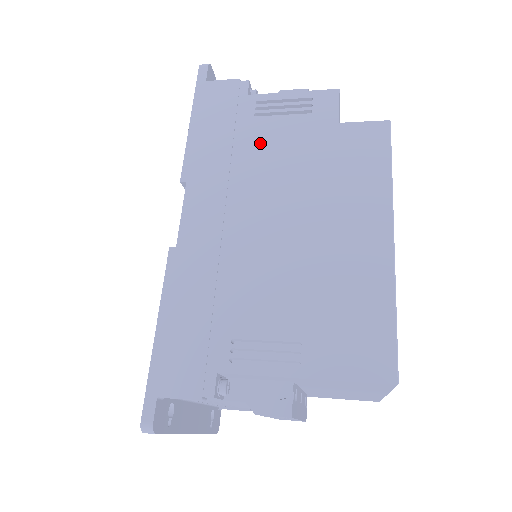
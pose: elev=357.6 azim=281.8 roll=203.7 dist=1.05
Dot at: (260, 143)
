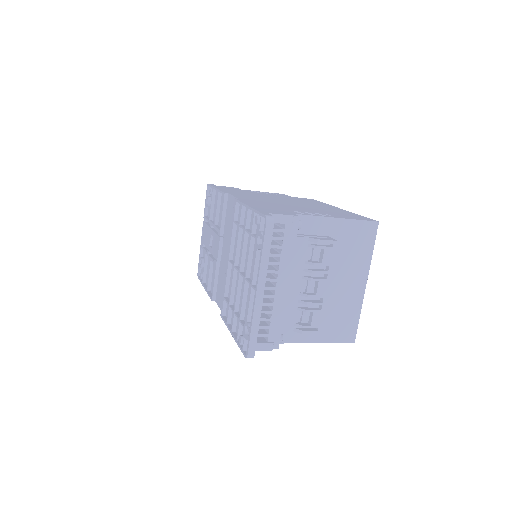
Dot at: (259, 194)
